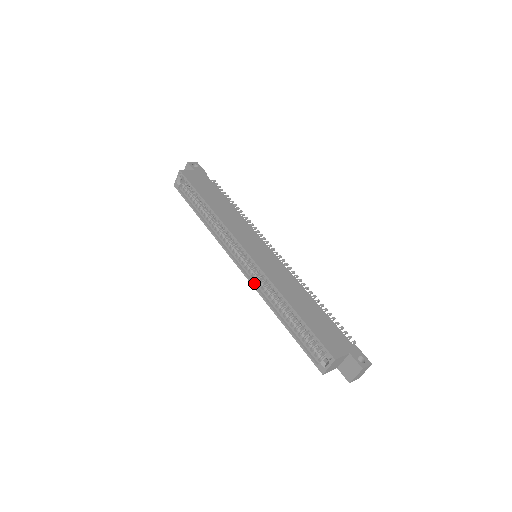
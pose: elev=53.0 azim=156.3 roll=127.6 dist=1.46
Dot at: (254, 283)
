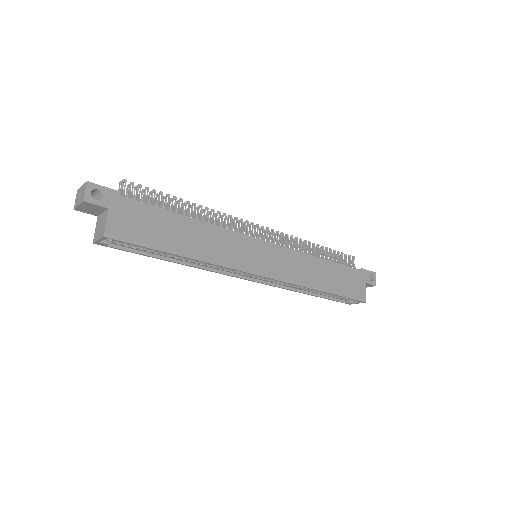
Dot at: (272, 284)
